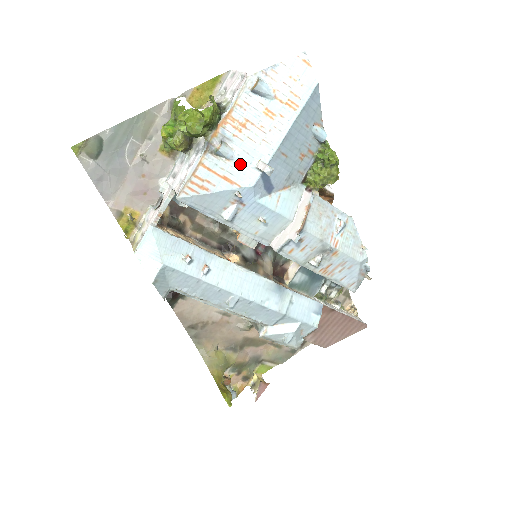
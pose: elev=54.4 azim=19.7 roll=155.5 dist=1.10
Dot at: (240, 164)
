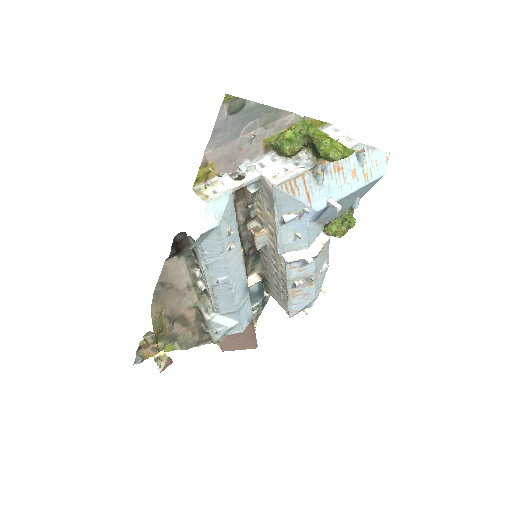
Dot at: (321, 192)
